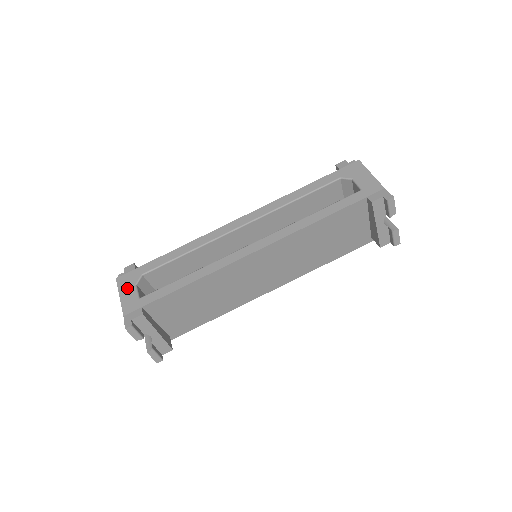
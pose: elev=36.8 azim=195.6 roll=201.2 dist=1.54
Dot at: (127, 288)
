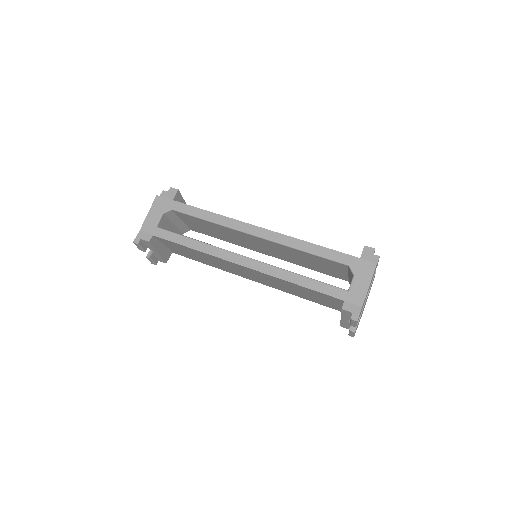
Dot at: (156, 211)
